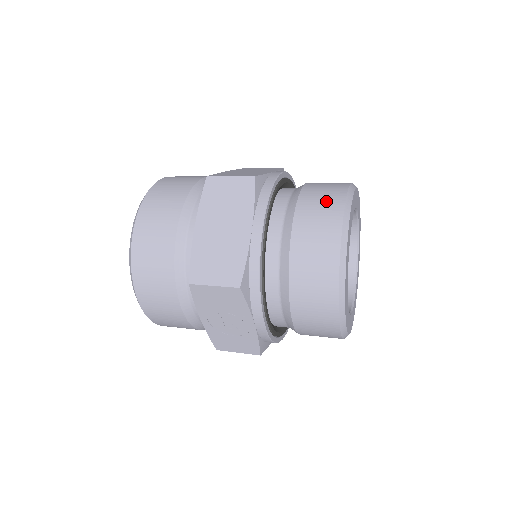
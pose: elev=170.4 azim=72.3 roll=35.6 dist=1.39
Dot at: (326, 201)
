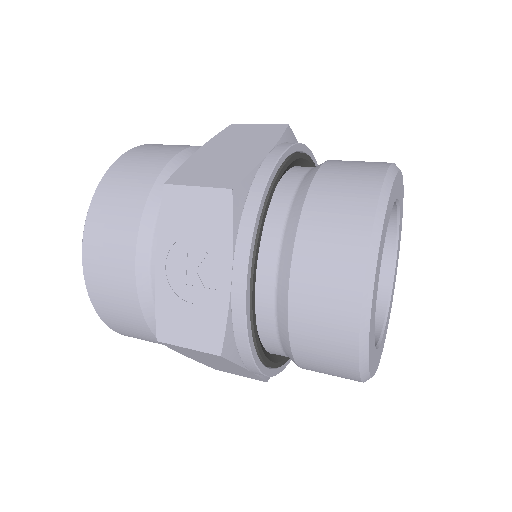
Dot at: occluded
